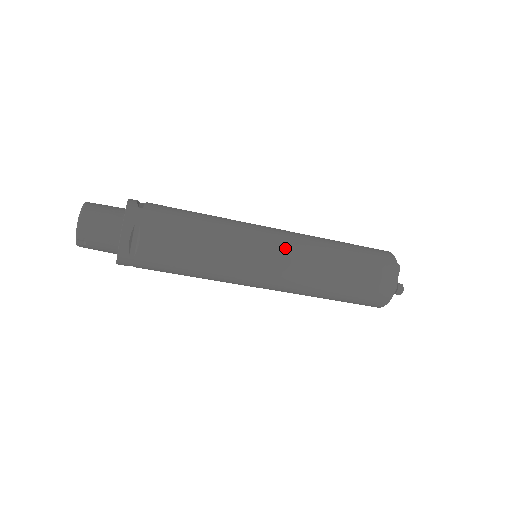
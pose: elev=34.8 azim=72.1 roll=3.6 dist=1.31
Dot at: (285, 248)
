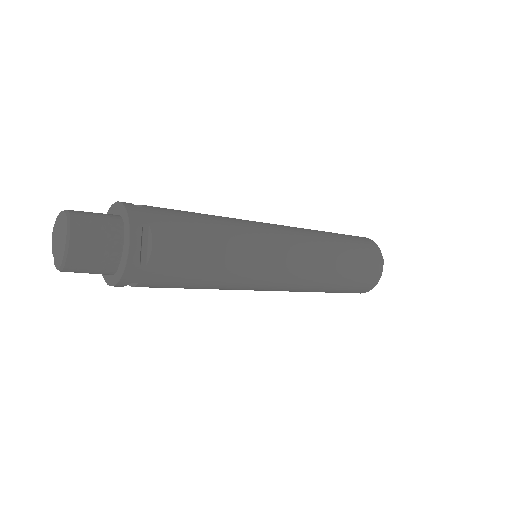
Dot at: (284, 285)
